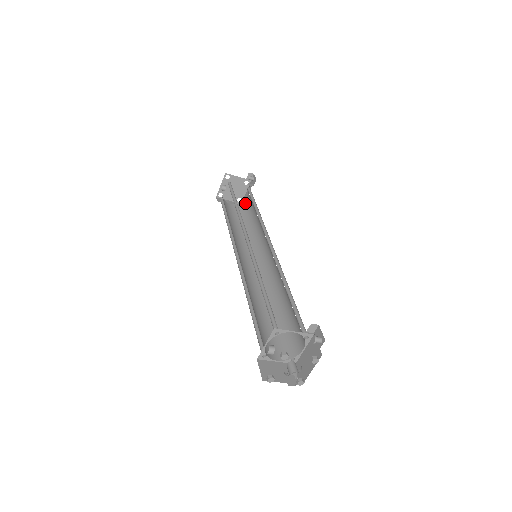
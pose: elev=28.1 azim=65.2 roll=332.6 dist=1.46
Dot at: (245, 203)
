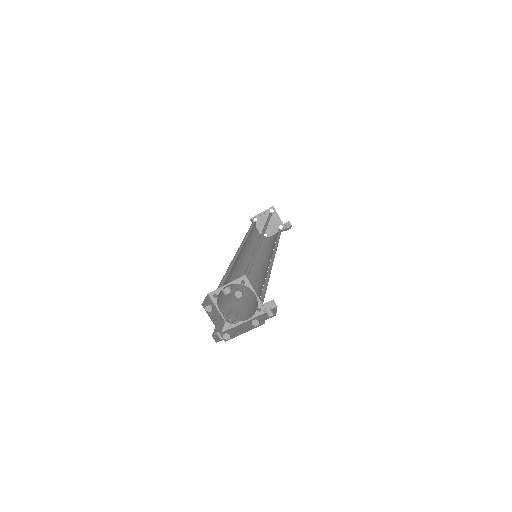
Dot at: (268, 238)
